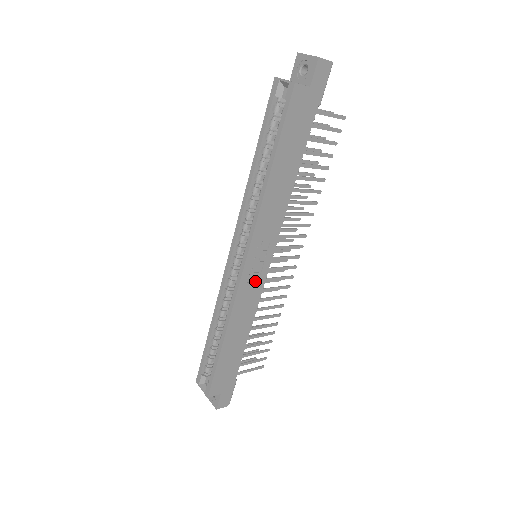
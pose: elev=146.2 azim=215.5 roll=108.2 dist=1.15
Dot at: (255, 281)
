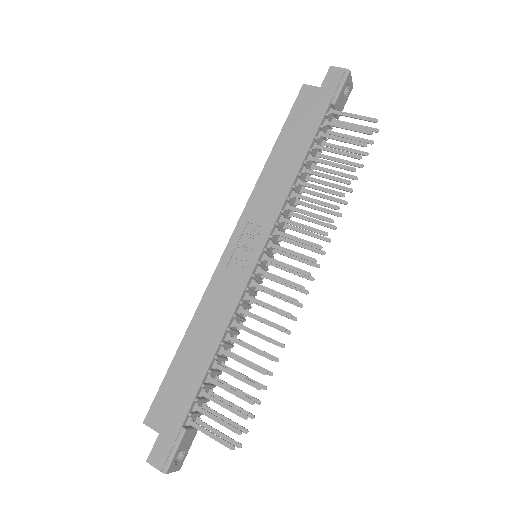
Dot at: (238, 273)
